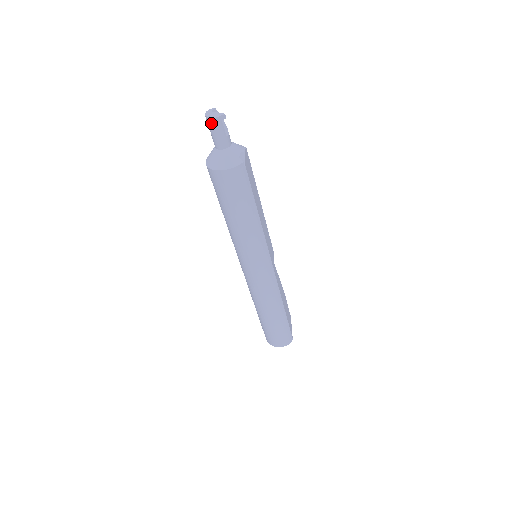
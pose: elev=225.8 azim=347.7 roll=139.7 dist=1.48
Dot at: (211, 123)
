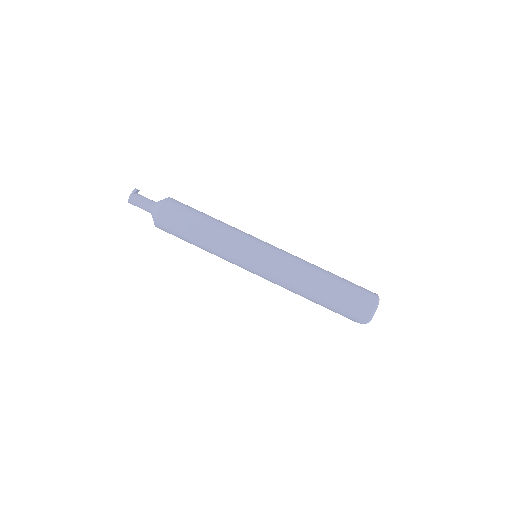
Dot at: (136, 195)
